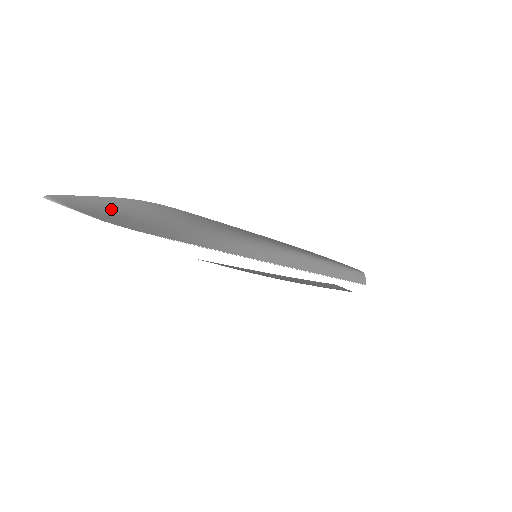
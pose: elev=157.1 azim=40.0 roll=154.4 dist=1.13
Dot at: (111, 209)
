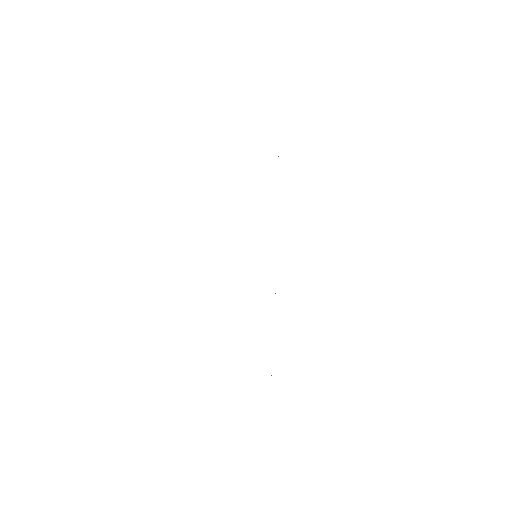
Dot at: occluded
